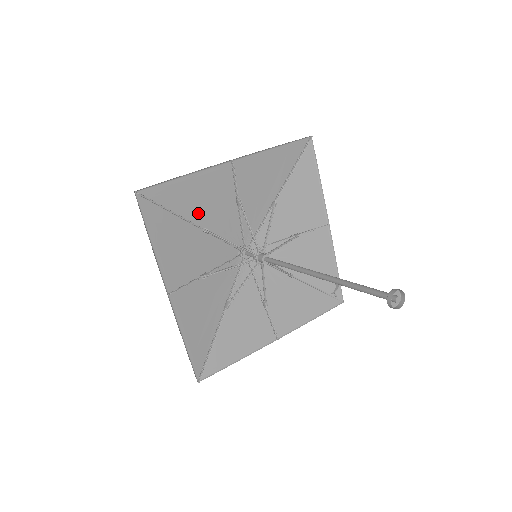
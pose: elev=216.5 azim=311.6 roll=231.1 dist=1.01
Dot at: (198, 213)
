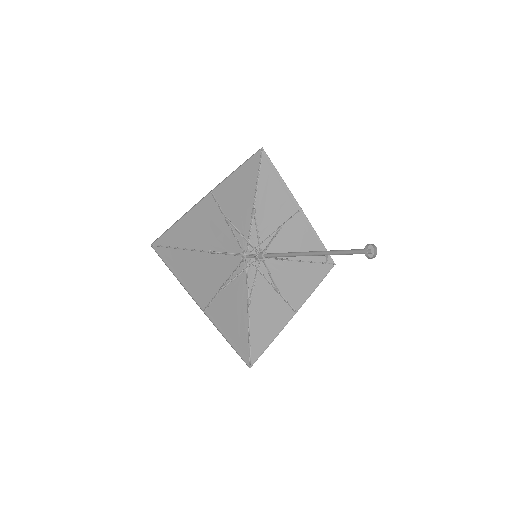
Dot at: (201, 241)
